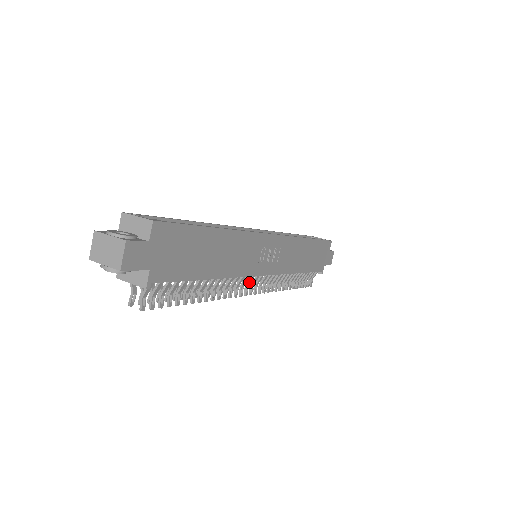
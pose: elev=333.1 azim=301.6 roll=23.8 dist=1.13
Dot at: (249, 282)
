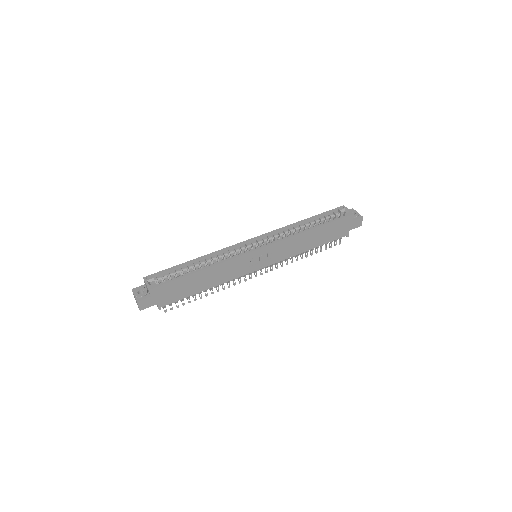
Dot at: (250, 273)
